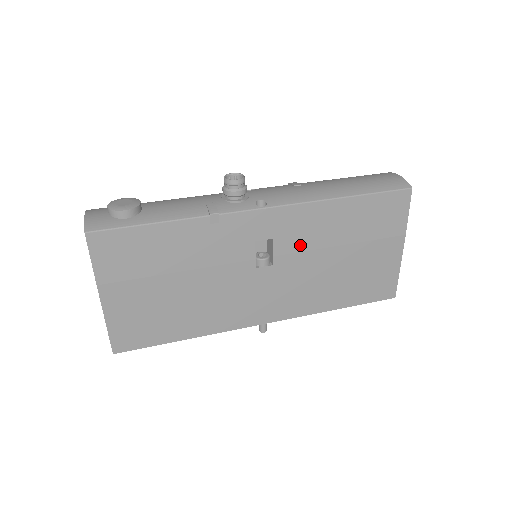
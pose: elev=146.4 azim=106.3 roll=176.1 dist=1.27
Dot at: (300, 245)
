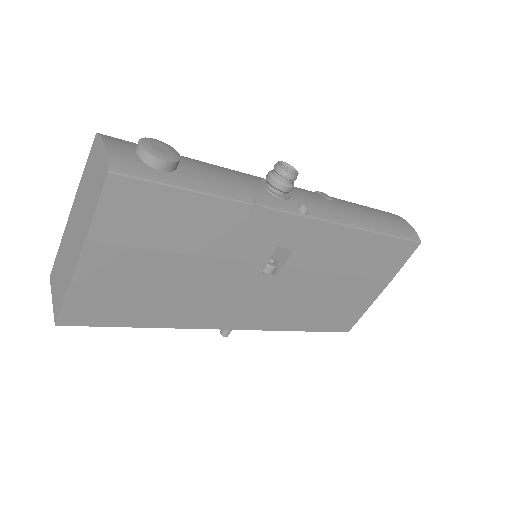
Dot at: (312, 263)
